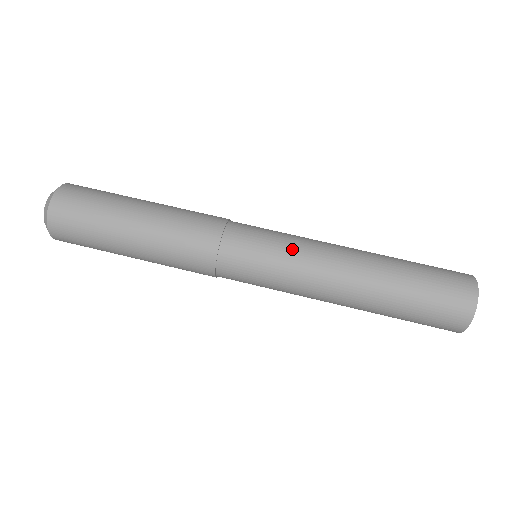
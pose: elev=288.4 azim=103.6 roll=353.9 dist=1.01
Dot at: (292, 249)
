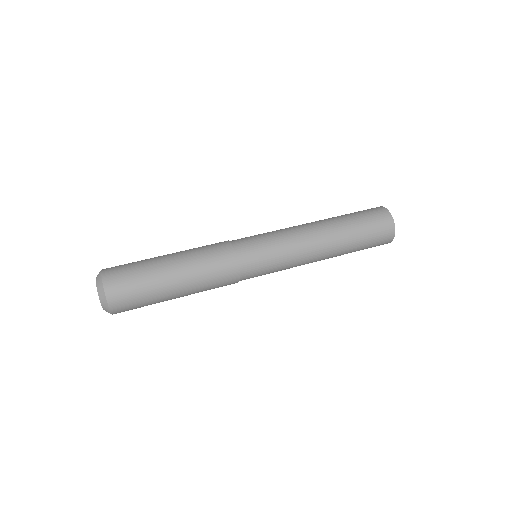
Dot at: (273, 231)
